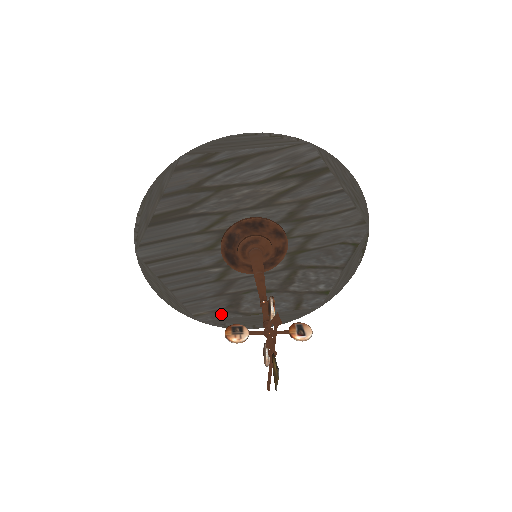
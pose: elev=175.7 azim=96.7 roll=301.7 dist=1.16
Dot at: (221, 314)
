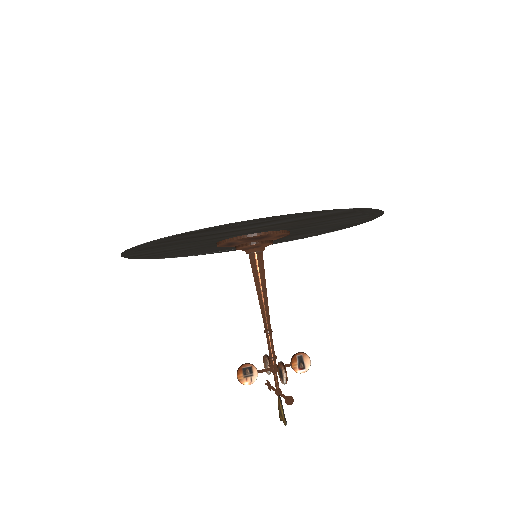
Dot at: occluded
